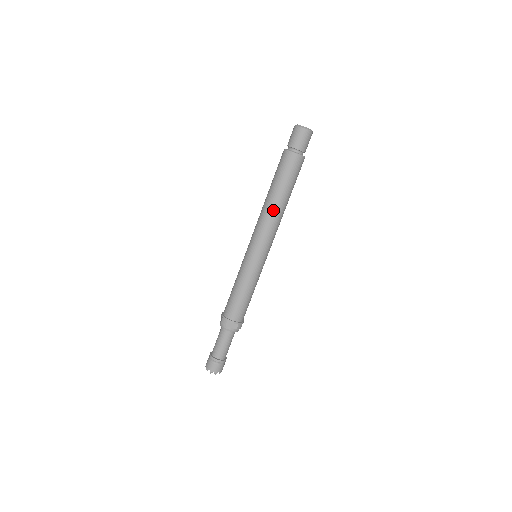
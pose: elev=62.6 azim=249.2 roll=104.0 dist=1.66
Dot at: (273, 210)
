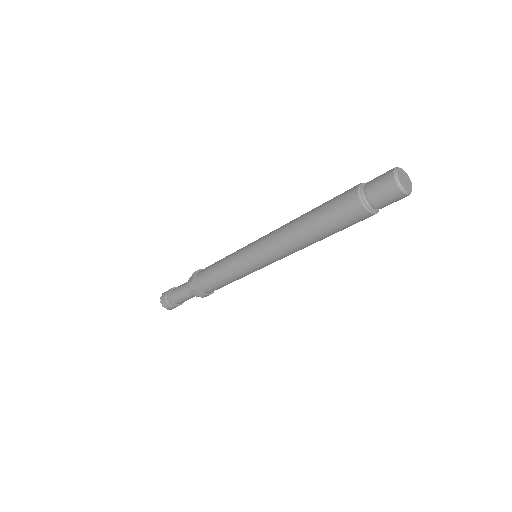
Dot at: (298, 241)
